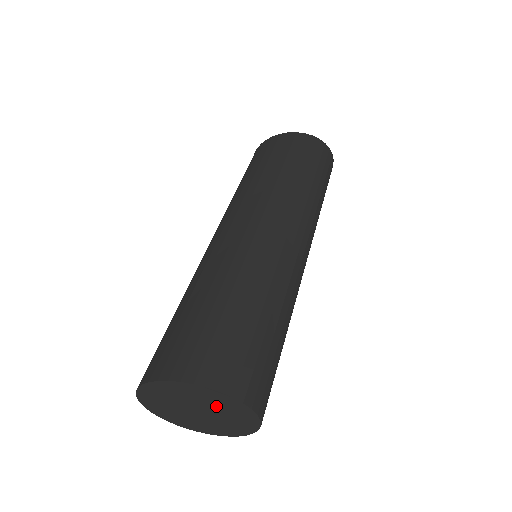
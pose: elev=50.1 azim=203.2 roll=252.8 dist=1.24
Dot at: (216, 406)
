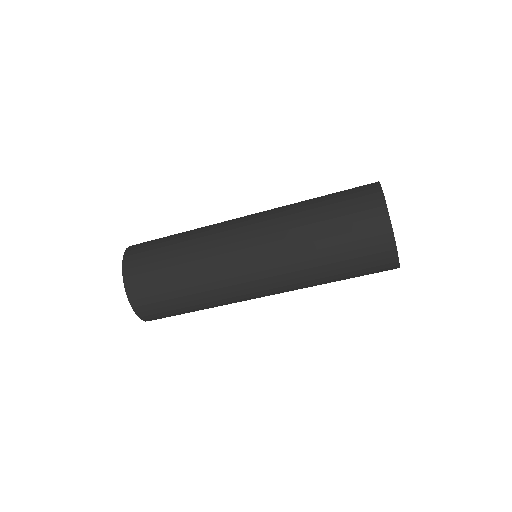
Dot at: occluded
